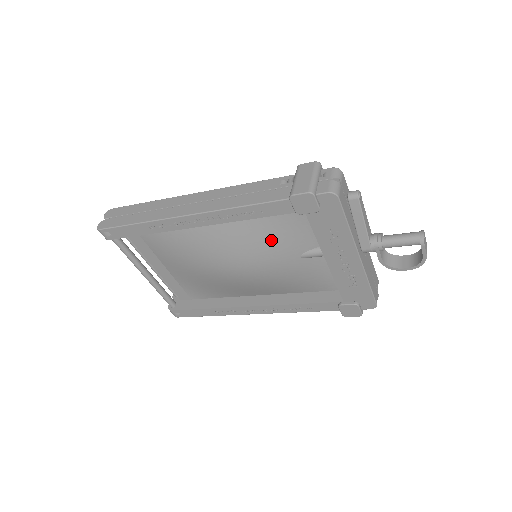
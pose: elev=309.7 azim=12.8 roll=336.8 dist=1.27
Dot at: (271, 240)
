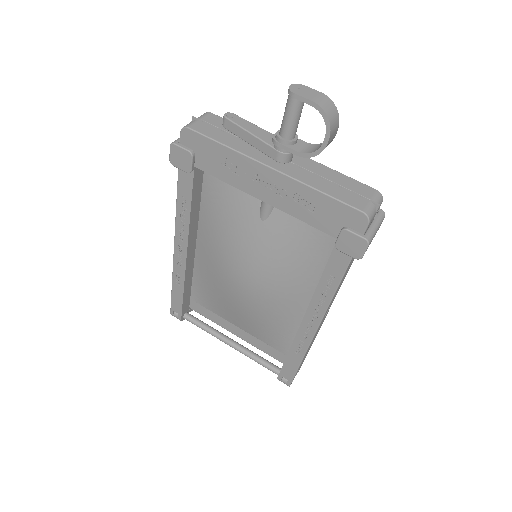
Dot at: (229, 223)
